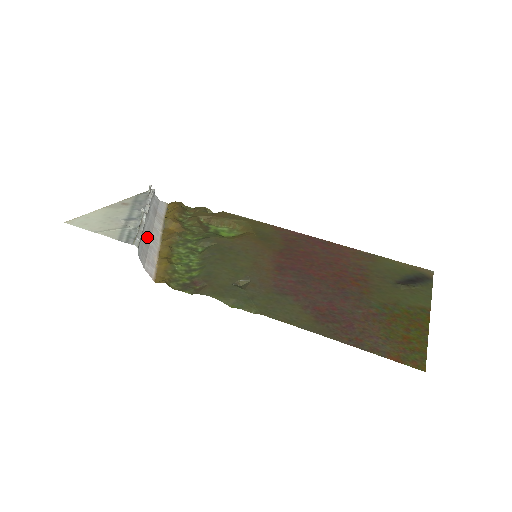
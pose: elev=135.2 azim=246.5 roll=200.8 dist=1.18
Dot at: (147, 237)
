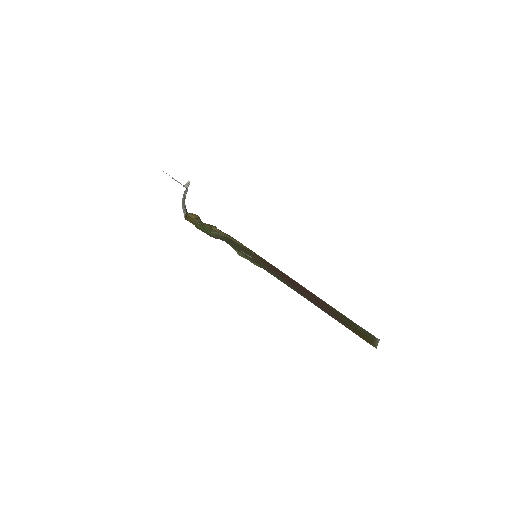
Dot at: occluded
